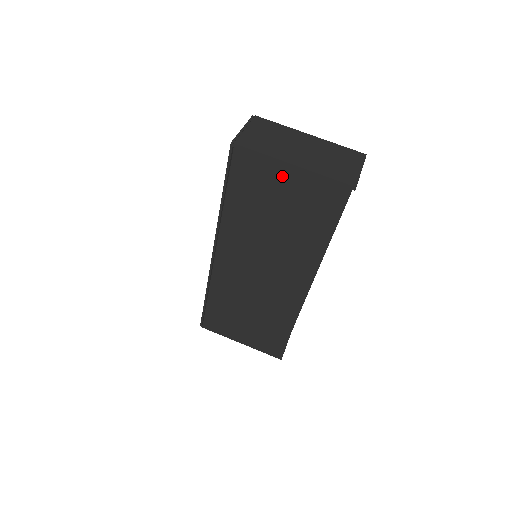
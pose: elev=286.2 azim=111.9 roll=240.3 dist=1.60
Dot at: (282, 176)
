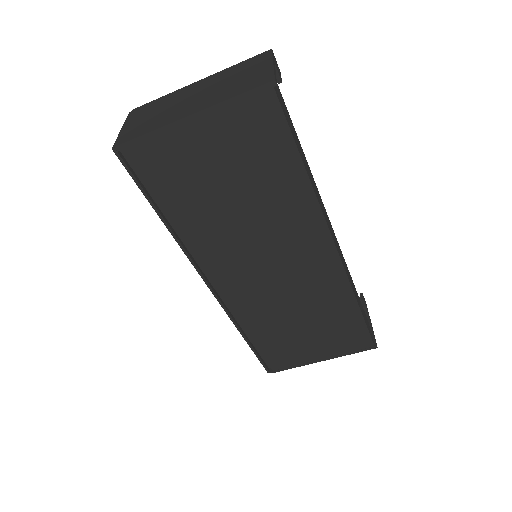
Dot at: (191, 140)
